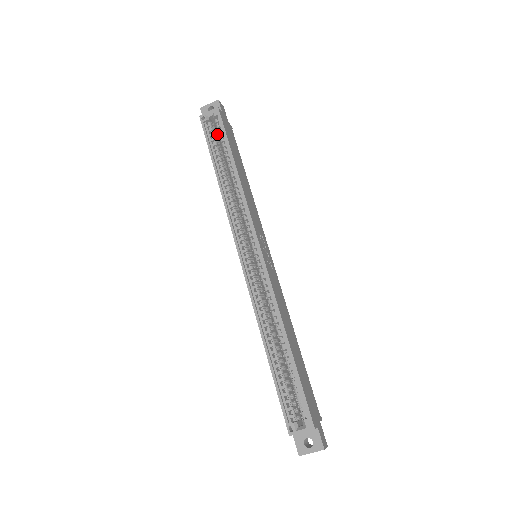
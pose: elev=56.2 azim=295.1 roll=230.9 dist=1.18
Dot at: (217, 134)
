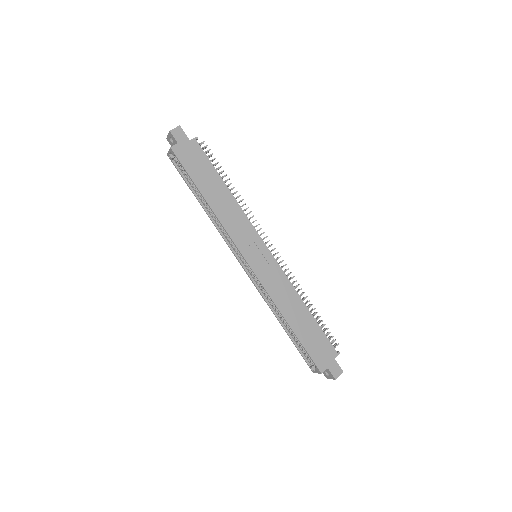
Dot at: occluded
